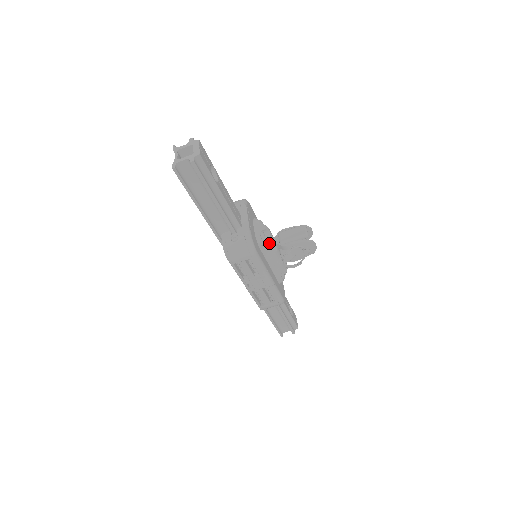
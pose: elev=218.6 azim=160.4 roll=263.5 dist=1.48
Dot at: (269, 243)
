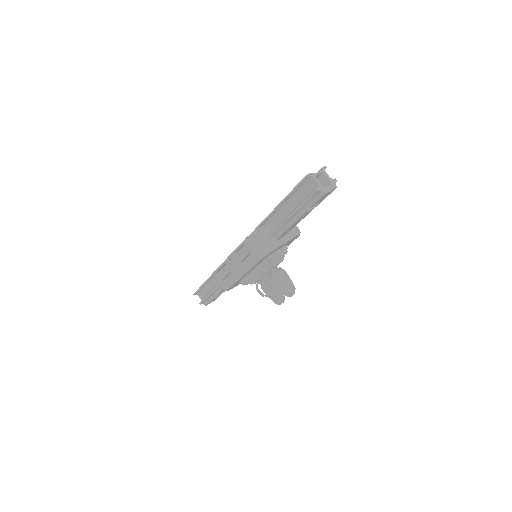
Dot at: (271, 265)
